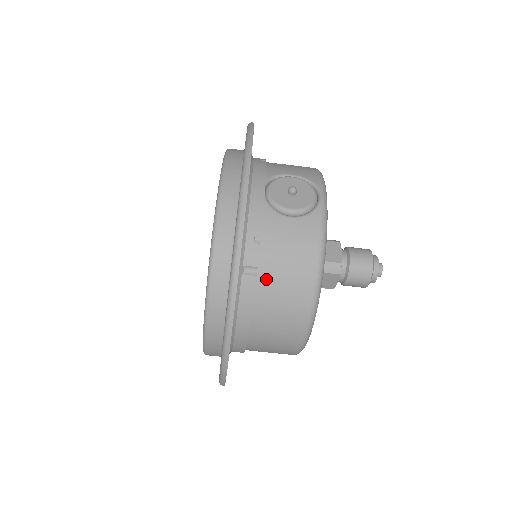
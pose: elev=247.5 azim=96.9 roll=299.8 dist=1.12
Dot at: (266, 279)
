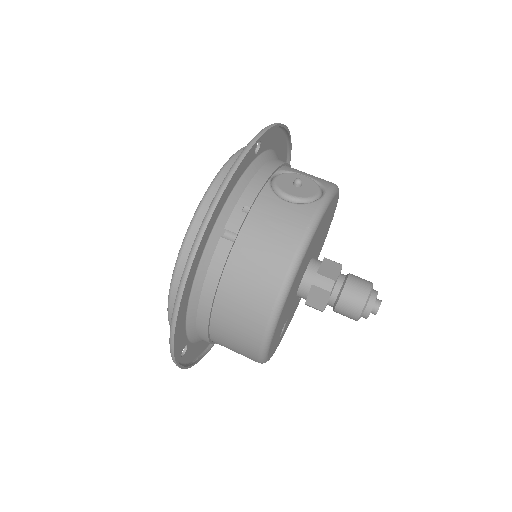
Dot at: (242, 249)
